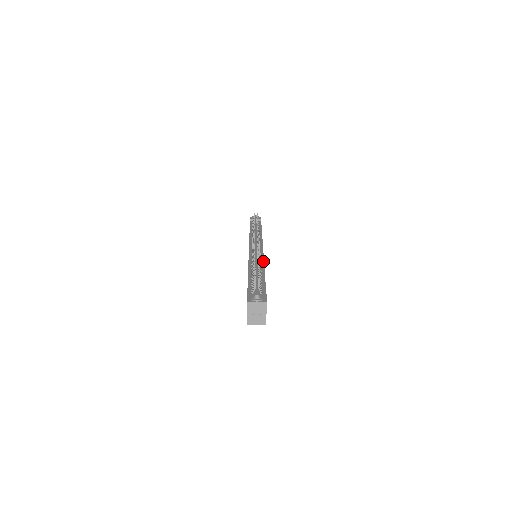
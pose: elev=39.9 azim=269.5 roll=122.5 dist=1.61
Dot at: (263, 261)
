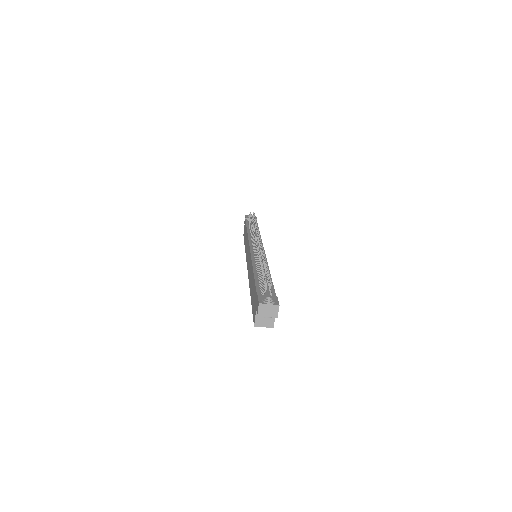
Dot at: (267, 262)
